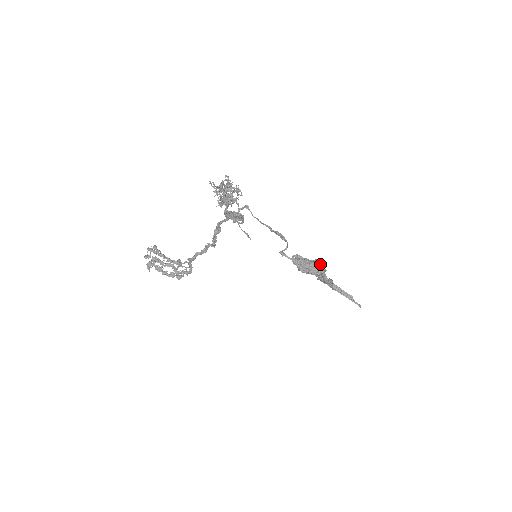
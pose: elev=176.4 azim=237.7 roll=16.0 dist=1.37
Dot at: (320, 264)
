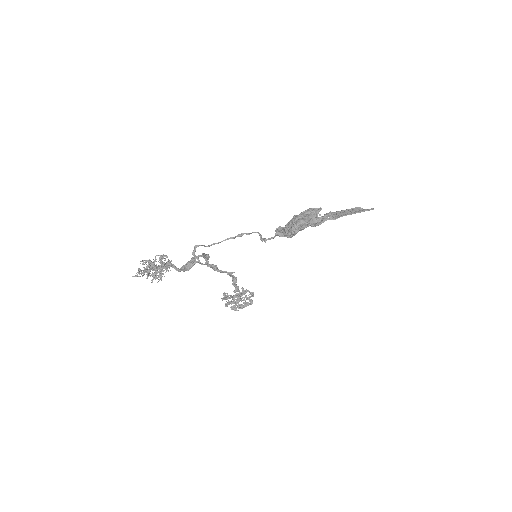
Dot at: (296, 219)
